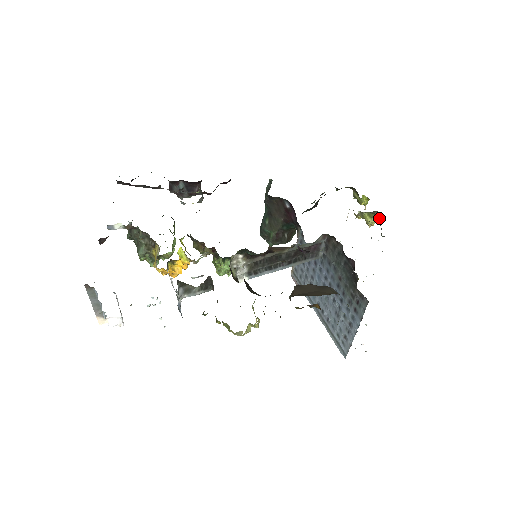
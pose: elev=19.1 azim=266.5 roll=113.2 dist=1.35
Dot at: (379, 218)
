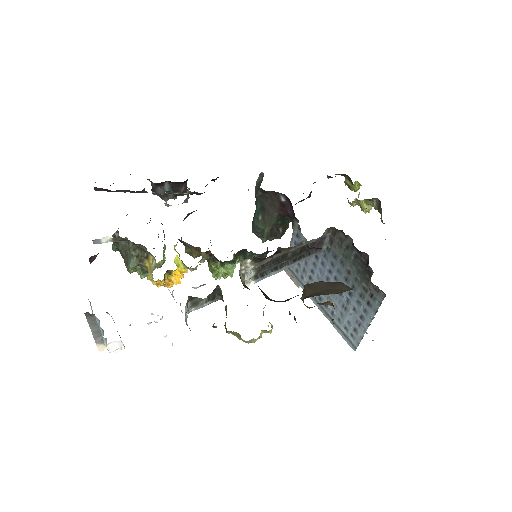
Dot at: (377, 205)
